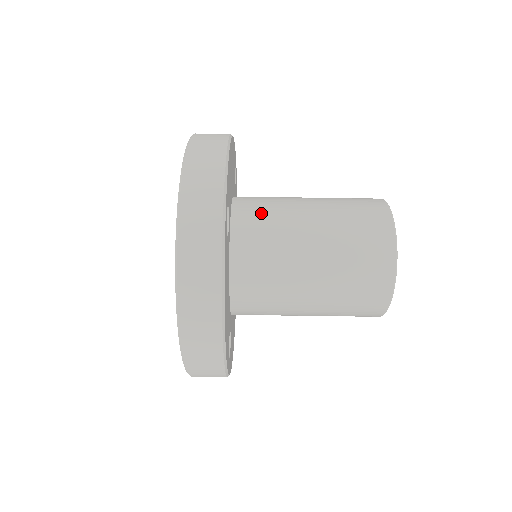
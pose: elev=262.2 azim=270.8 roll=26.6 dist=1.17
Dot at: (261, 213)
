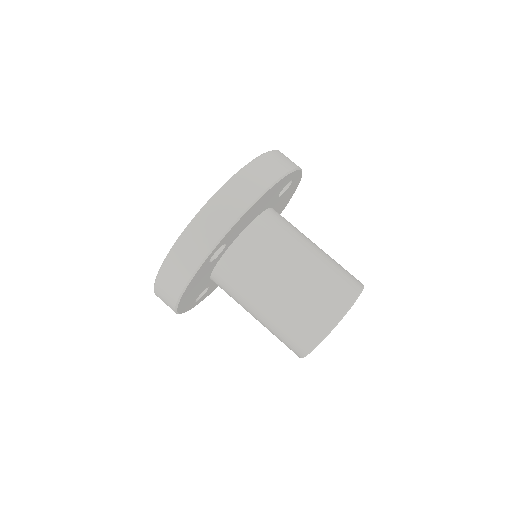
Dot at: (258, 250)
